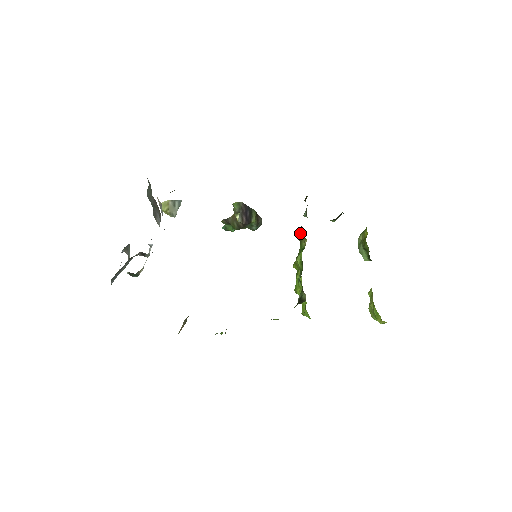
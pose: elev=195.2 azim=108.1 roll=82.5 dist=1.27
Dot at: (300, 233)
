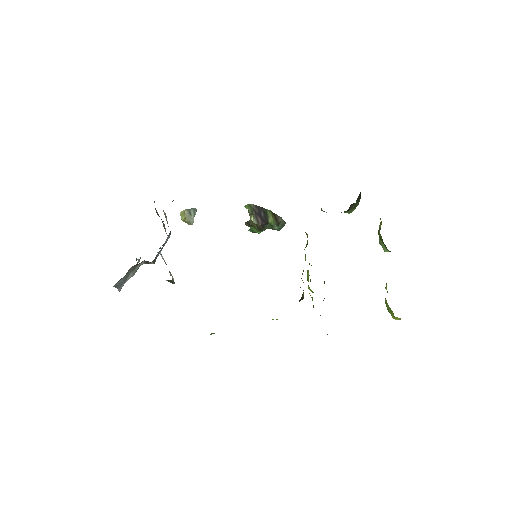
Dot at: occluded
